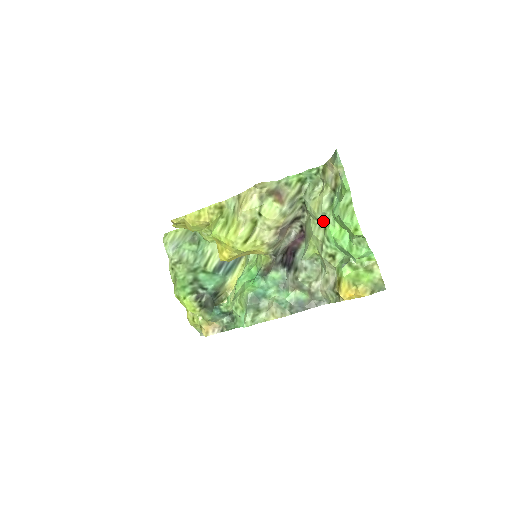
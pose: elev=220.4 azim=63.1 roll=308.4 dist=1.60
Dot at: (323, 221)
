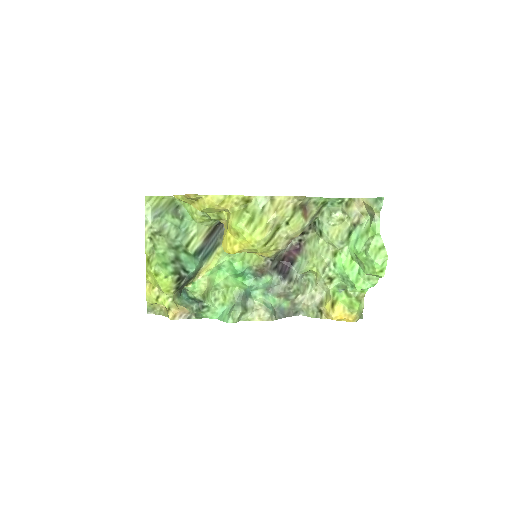
Dot at: (336, 247)
